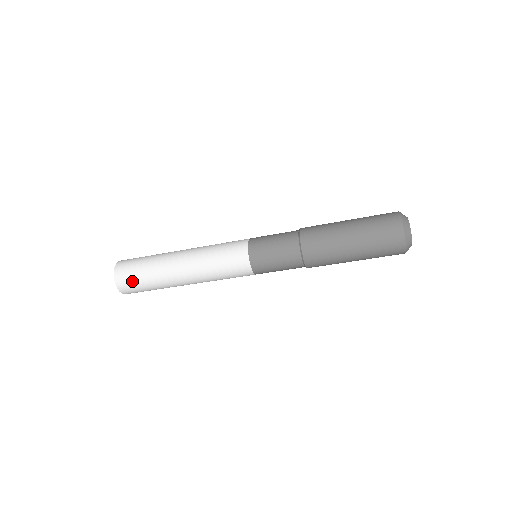
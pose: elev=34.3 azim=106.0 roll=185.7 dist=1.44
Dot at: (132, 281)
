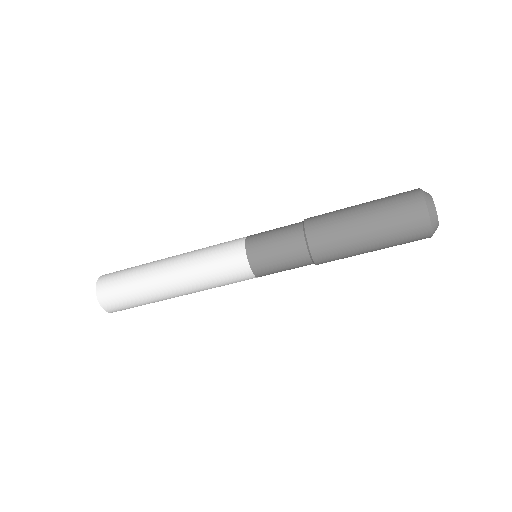
Dot at: (115, 277)
